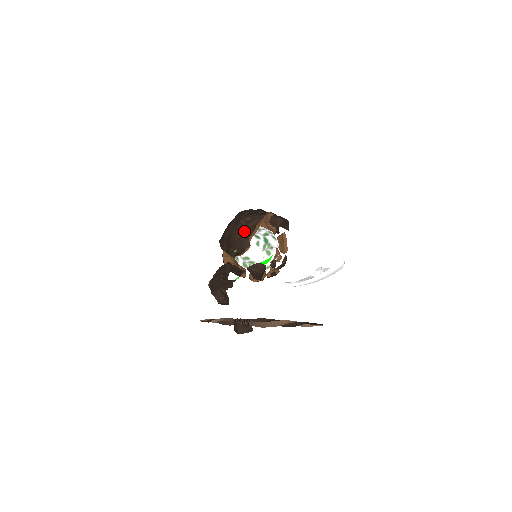
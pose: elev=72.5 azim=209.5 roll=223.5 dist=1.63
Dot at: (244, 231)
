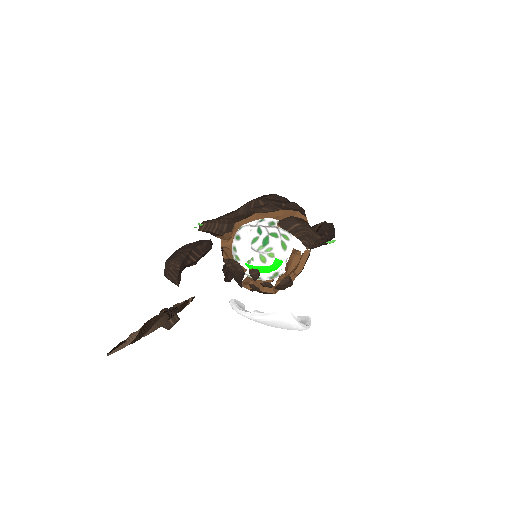
Dot at: (244, 213)
